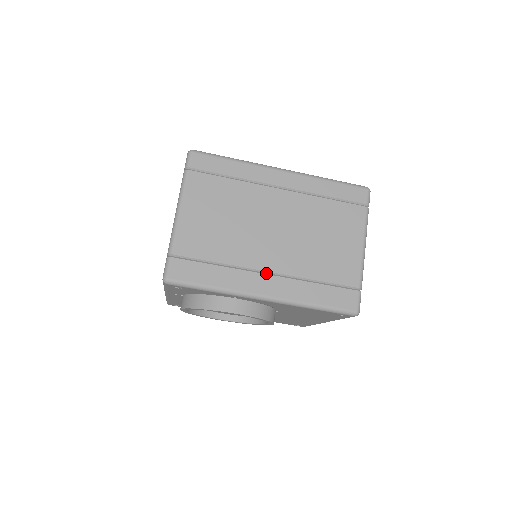
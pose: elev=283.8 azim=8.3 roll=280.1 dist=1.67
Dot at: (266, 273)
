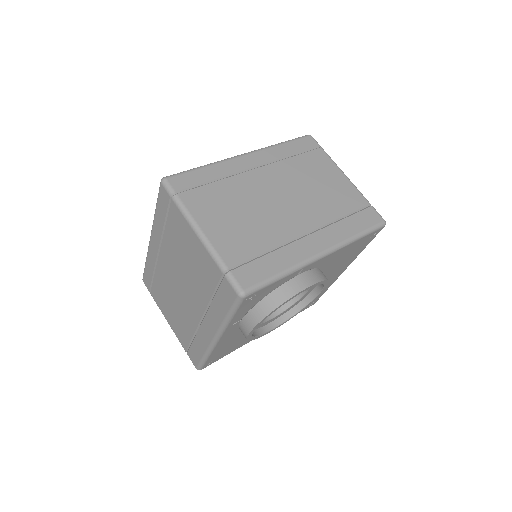
Dot at: (306, 235)
